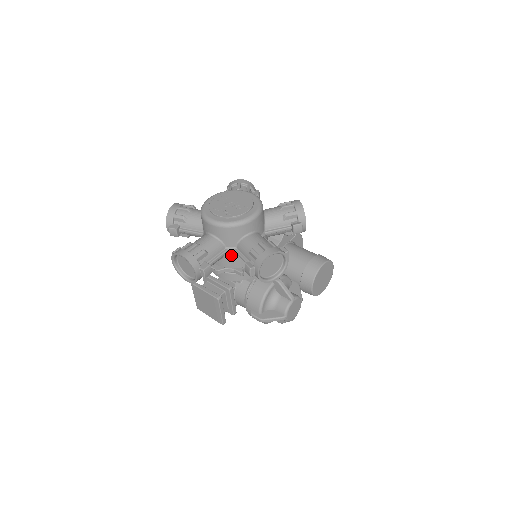
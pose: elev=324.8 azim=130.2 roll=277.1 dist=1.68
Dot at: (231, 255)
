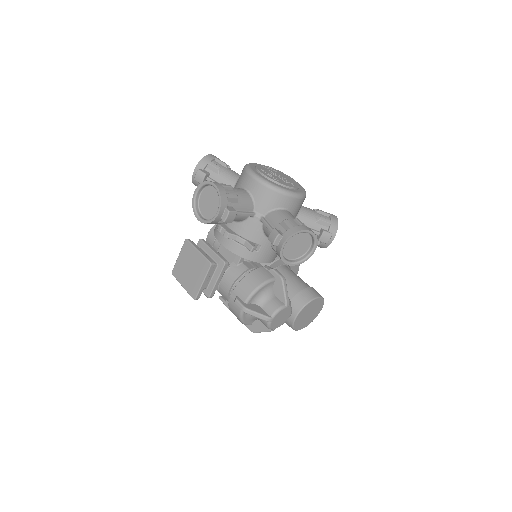
Dot at: (254, 222)
